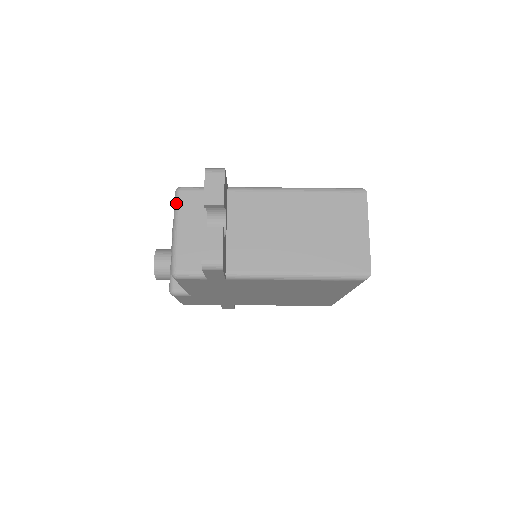
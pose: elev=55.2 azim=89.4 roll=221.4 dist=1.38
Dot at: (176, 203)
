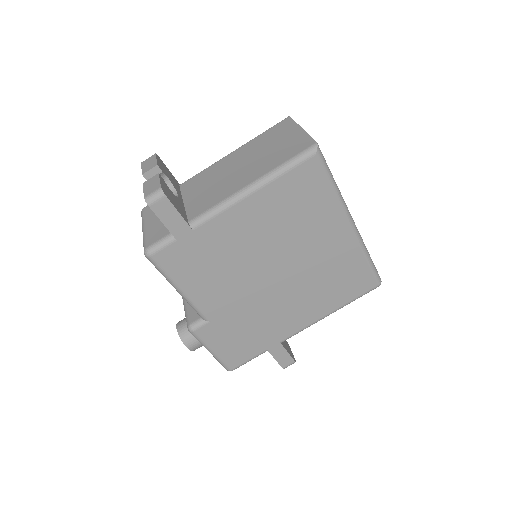
Dot at: (142, 216)
